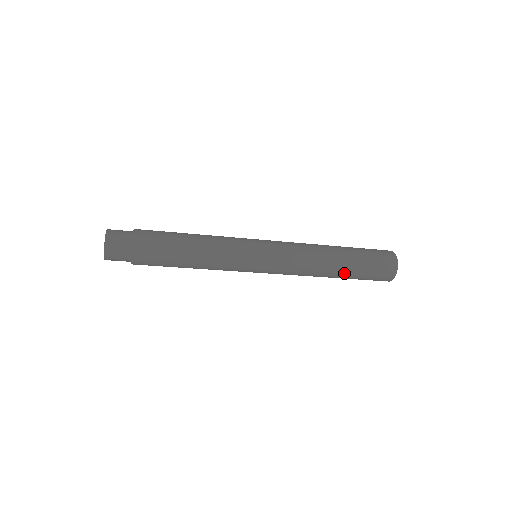
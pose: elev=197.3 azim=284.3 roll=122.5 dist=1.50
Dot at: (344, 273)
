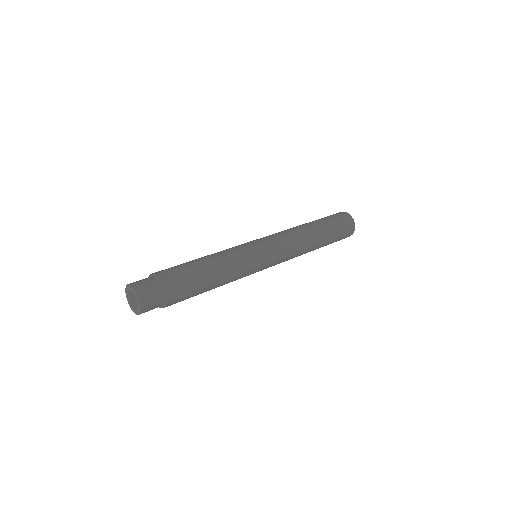
Dot at: occluded
